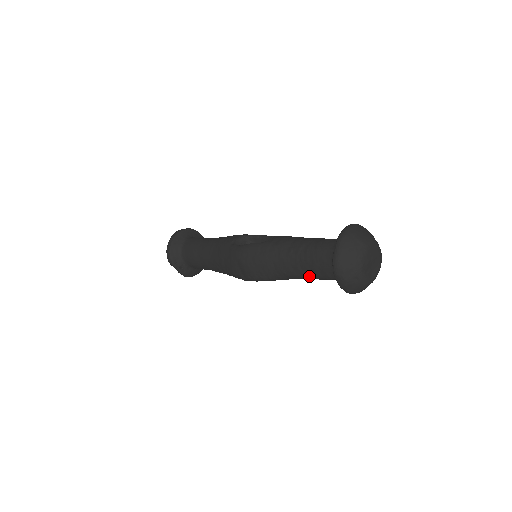
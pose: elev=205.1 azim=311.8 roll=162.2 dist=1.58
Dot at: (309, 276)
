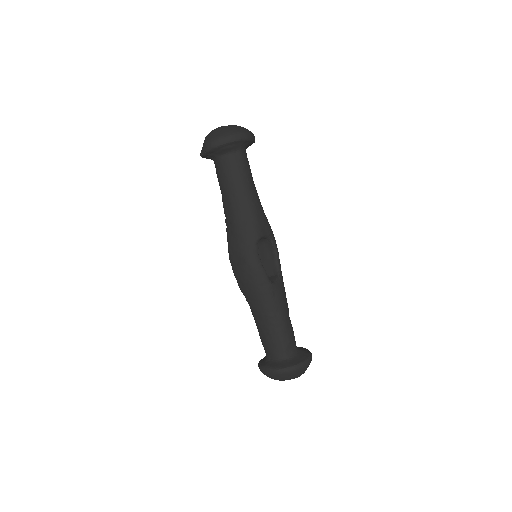
Dot at: (258, 330)
